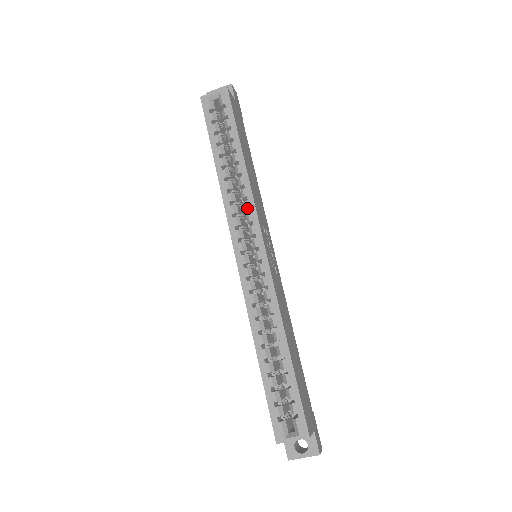
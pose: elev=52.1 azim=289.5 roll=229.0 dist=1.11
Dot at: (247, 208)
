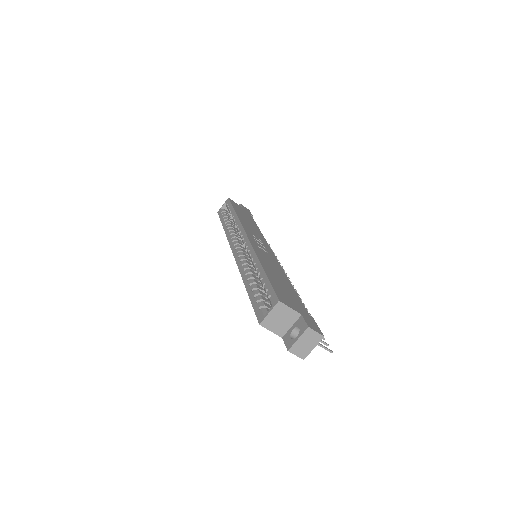
Dot at: (238, 229)
